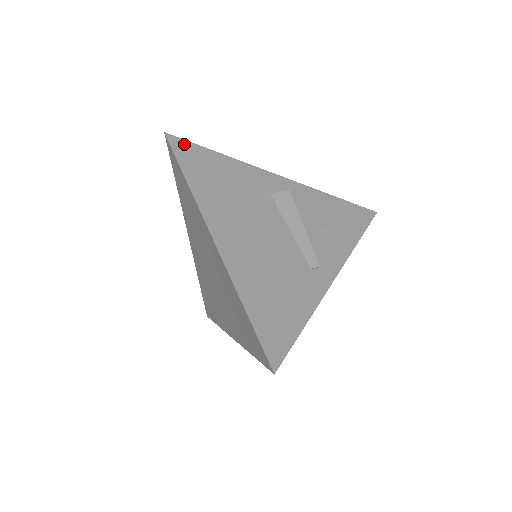
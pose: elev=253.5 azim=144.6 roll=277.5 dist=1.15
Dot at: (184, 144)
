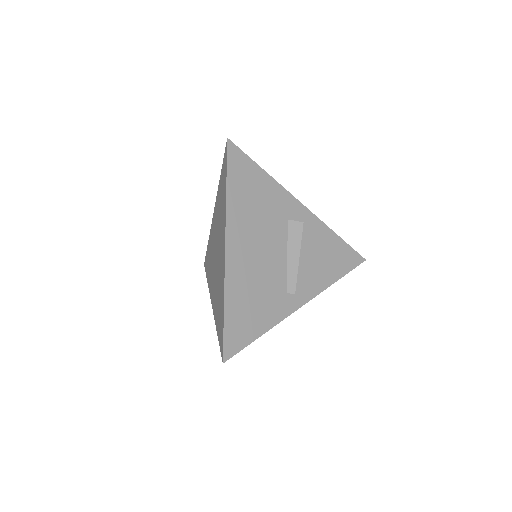
Dot at: (239, 154)
